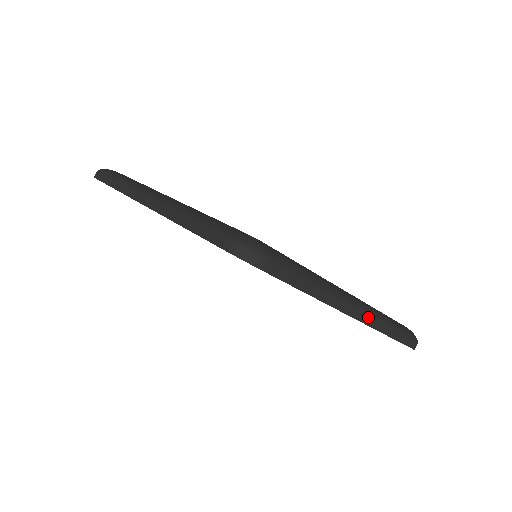
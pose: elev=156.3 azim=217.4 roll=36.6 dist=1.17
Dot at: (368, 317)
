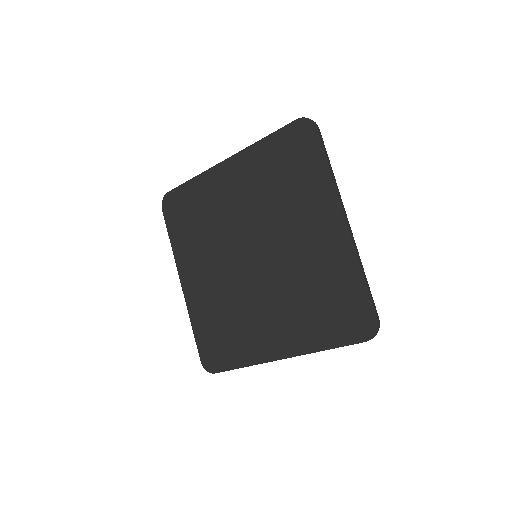
Dot at: (352, 233)
